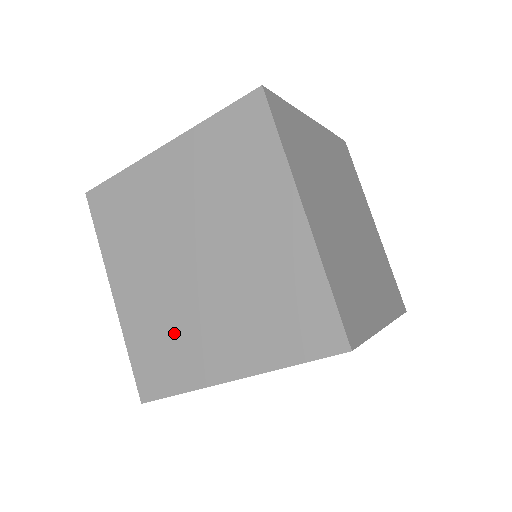
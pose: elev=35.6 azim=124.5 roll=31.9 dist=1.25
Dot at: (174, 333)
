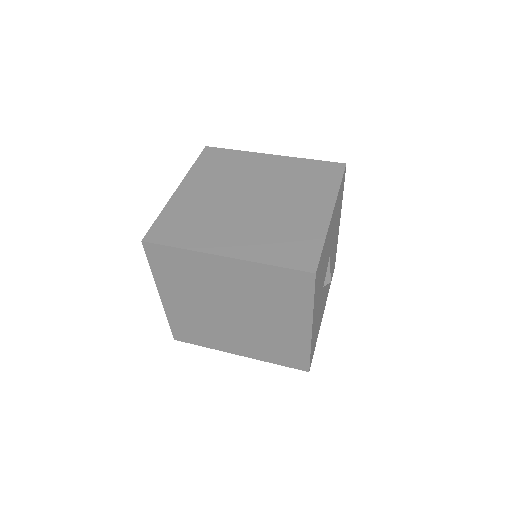
Dot at: (273, 341)
